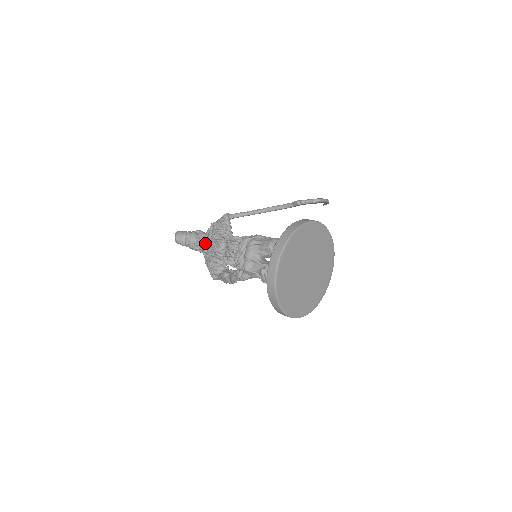
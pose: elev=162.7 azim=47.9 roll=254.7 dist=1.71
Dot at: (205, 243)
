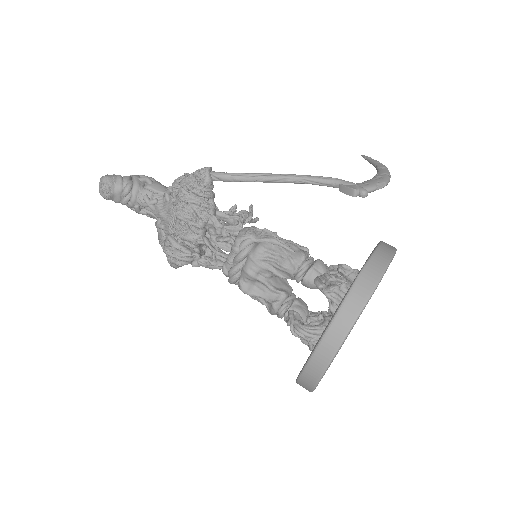
Dot at: (162, 215)
